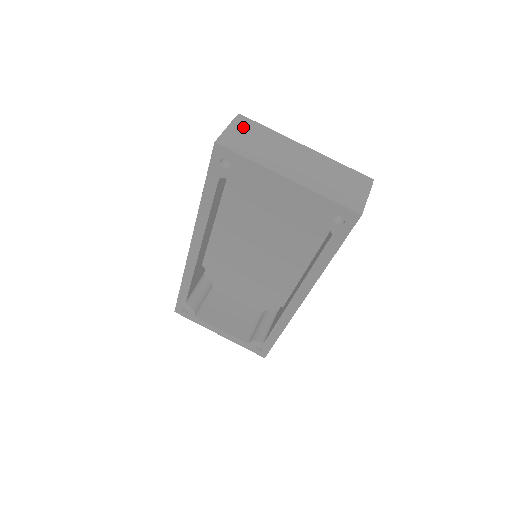
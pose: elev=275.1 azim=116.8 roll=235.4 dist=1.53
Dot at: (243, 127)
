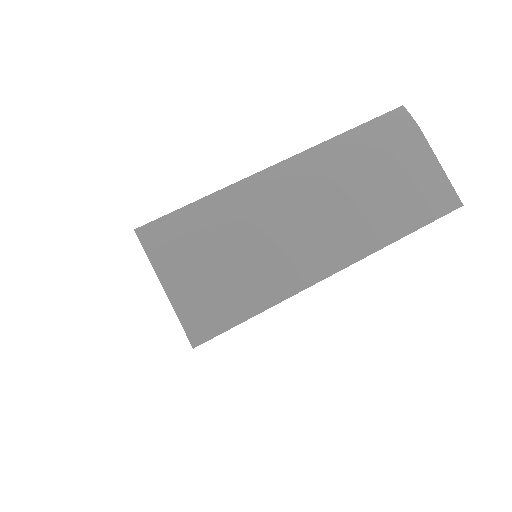
Dot at: (180, 258)
